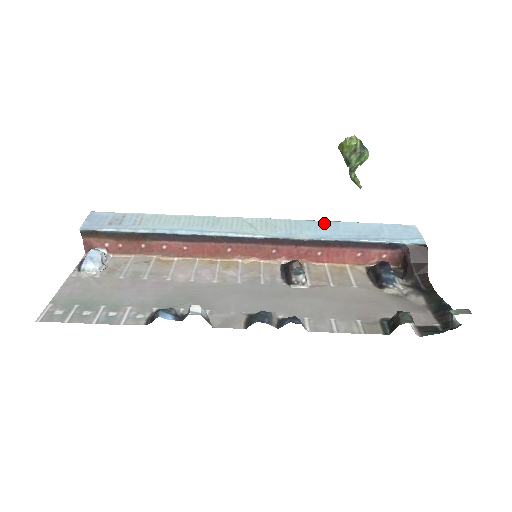
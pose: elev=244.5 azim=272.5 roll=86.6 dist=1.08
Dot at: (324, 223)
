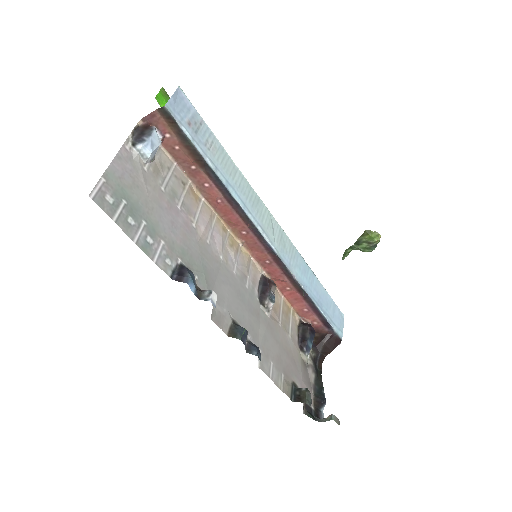
Dot at: (309, 269)
